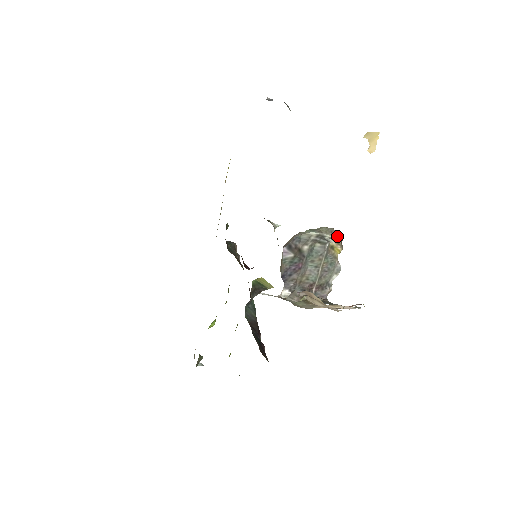
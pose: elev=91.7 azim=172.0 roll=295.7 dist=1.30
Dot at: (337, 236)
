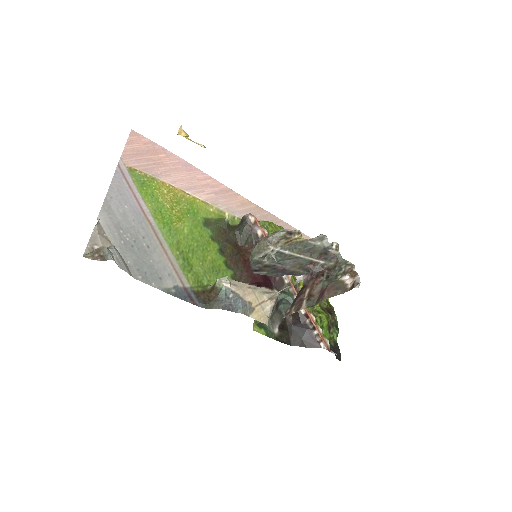
Dot at: (278, 238)
